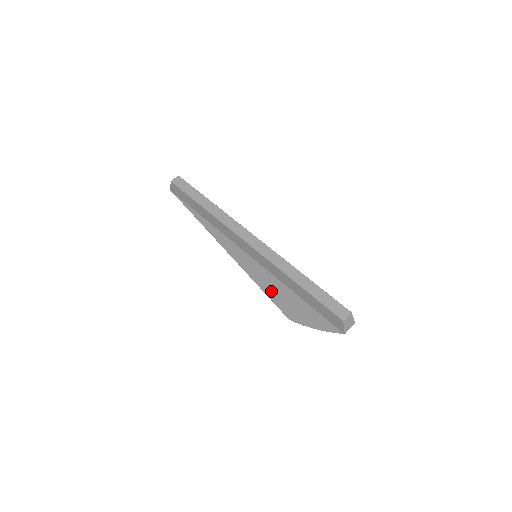
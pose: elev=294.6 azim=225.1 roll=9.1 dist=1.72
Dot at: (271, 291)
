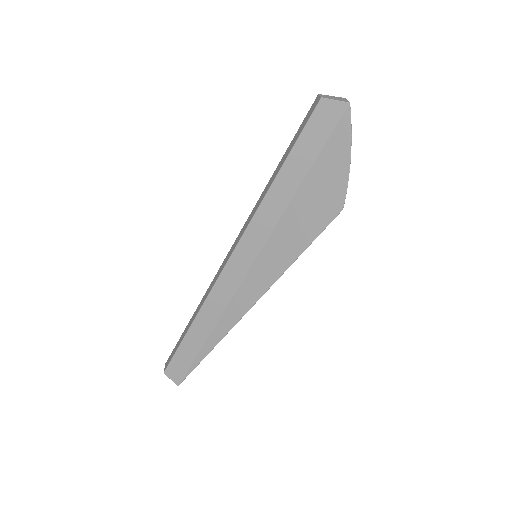
Dot at: (300, 236)
